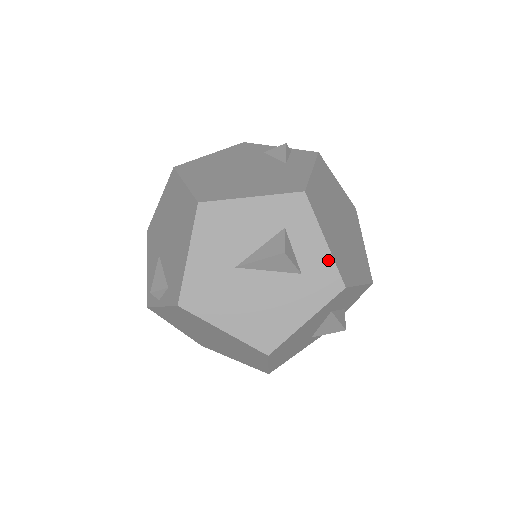
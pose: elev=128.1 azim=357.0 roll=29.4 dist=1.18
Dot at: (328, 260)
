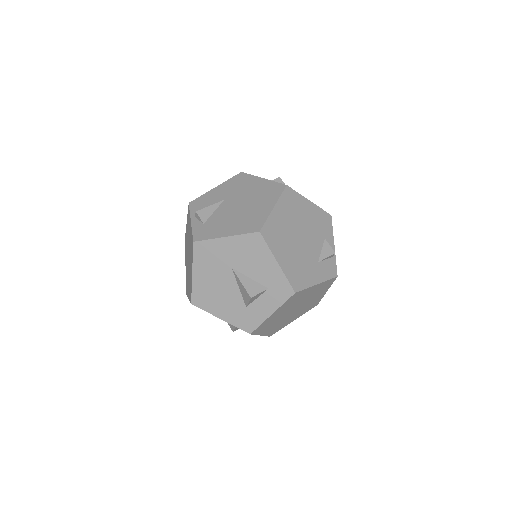
Dot at: (261, 319)
